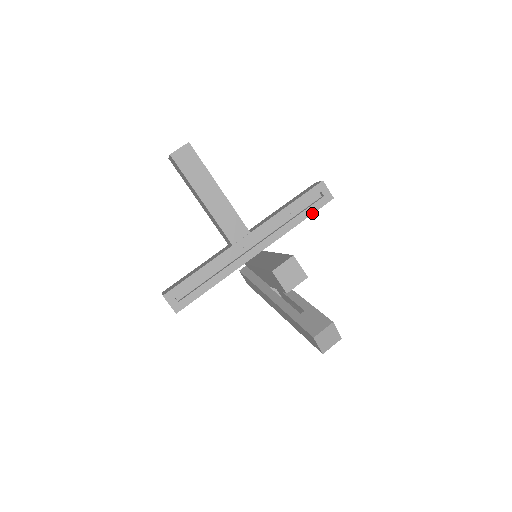
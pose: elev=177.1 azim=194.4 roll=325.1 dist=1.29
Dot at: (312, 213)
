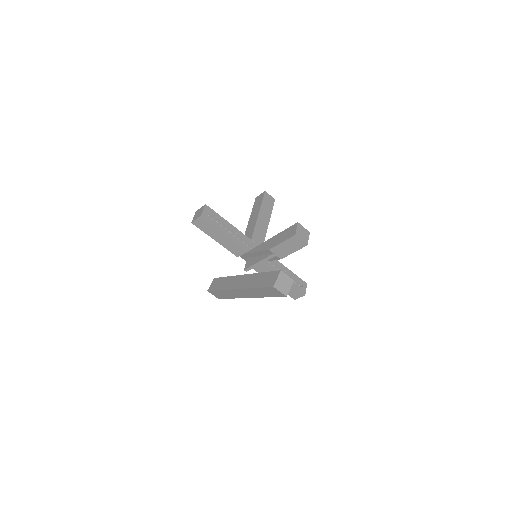
Dot at: (292, 284)
